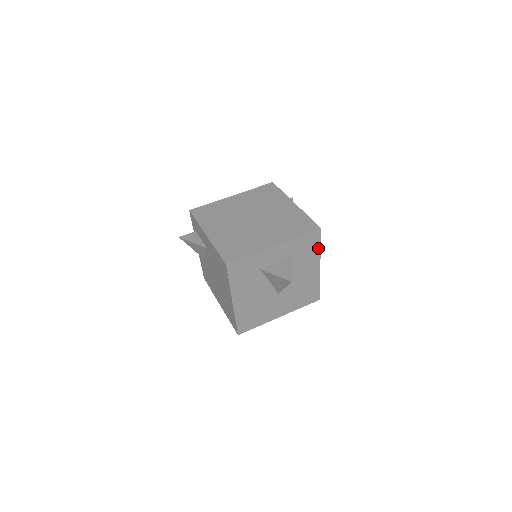
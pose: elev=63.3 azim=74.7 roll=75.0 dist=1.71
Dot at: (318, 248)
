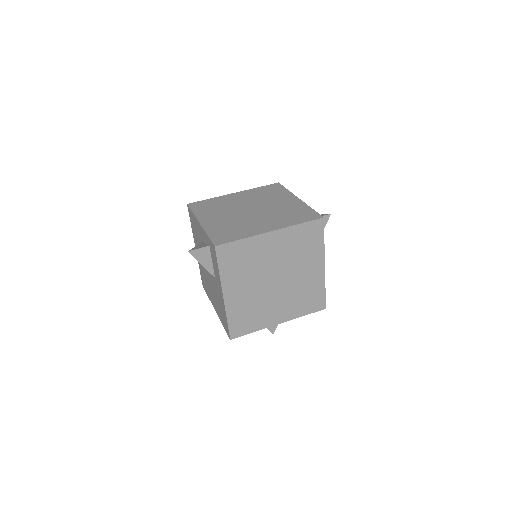
Dot at: occluded
